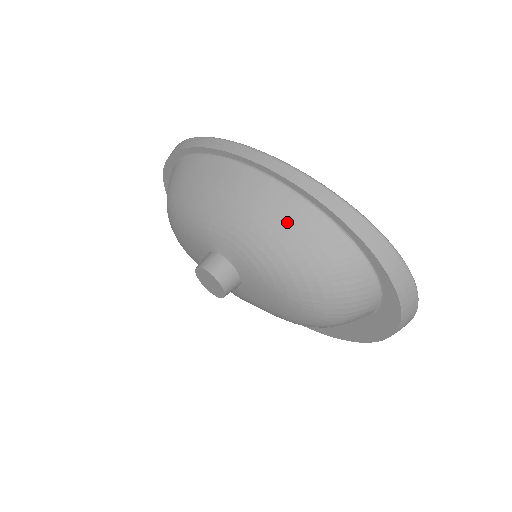
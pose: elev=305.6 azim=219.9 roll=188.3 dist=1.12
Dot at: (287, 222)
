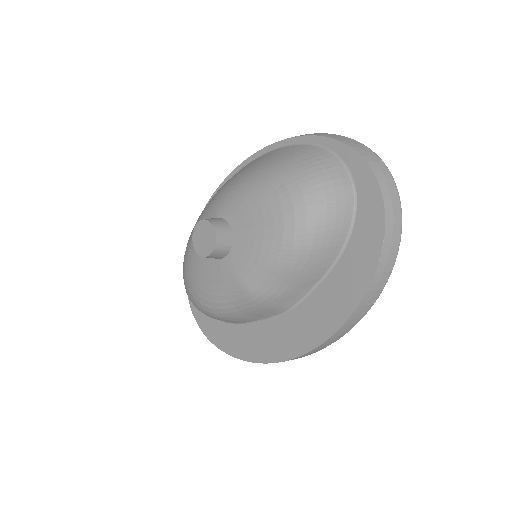
Dot at: (254, 164)
